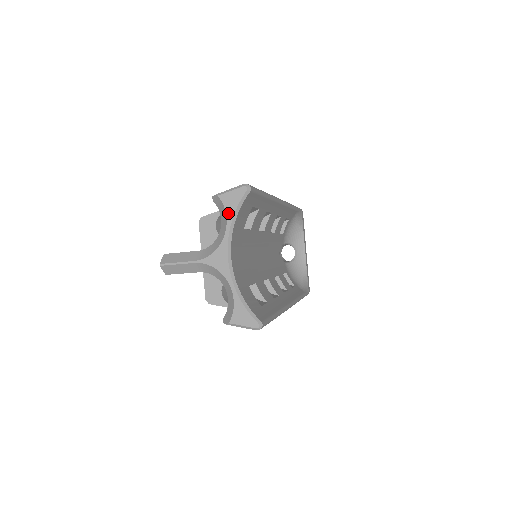
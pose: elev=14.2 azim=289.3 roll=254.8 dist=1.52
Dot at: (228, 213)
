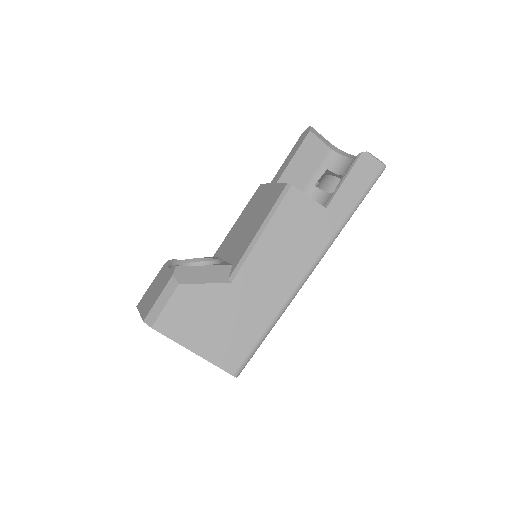
Dot at: occluded
